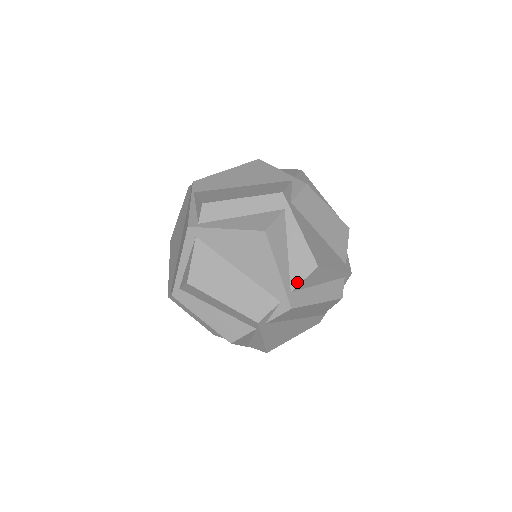
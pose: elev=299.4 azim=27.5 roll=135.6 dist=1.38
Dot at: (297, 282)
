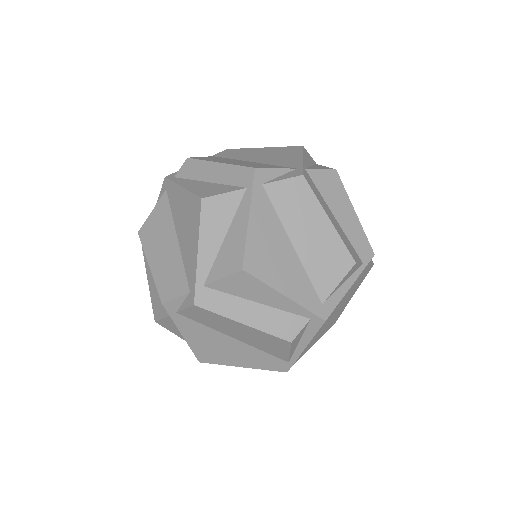
Dot at: (215, 277)
